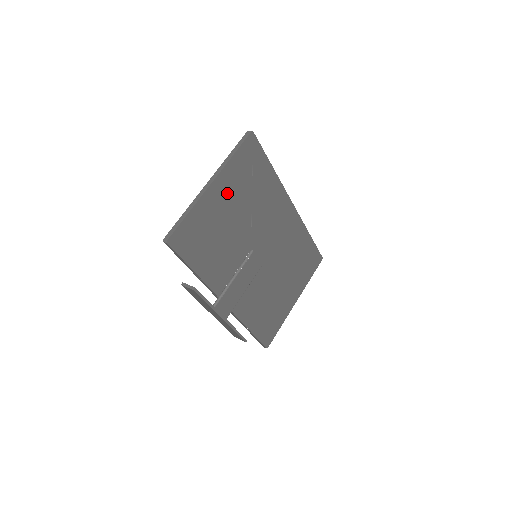
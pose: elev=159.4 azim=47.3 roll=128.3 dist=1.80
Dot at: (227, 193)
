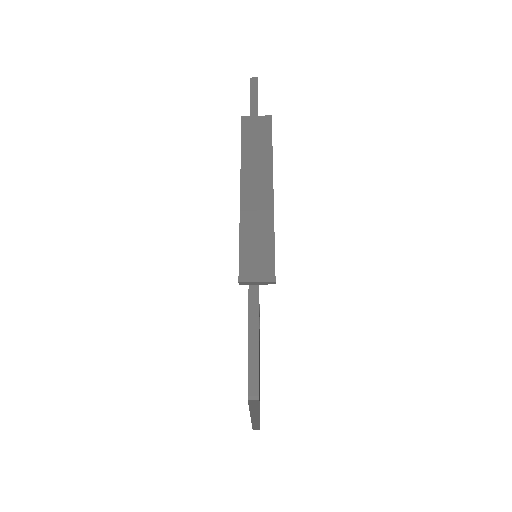
Dot at: occluded
